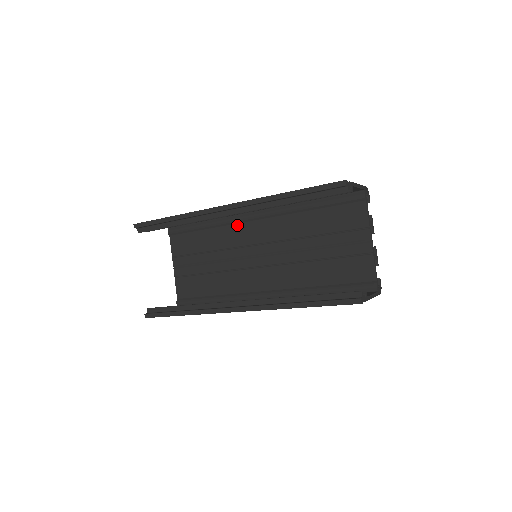
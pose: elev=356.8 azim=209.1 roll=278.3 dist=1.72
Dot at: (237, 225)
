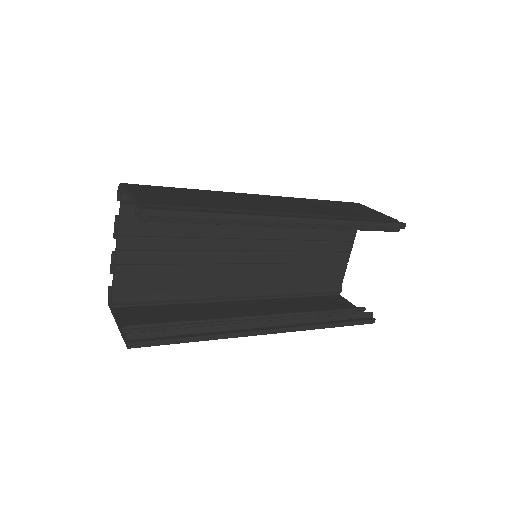
Dot at: occluded
